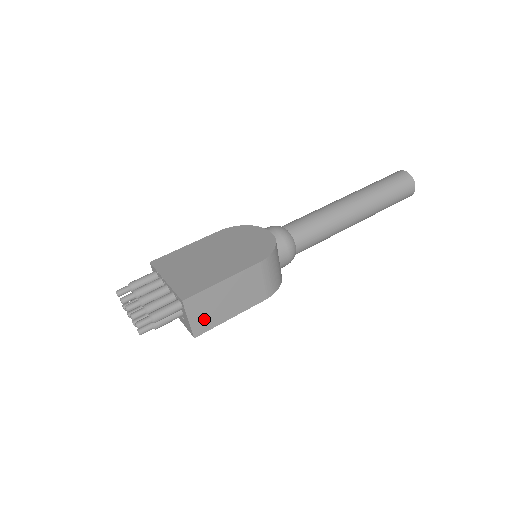
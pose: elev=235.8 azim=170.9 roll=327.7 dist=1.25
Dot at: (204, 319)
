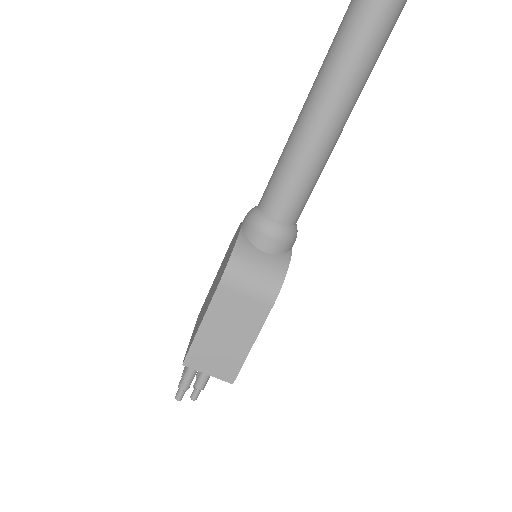
Dot at: (223, 365)
